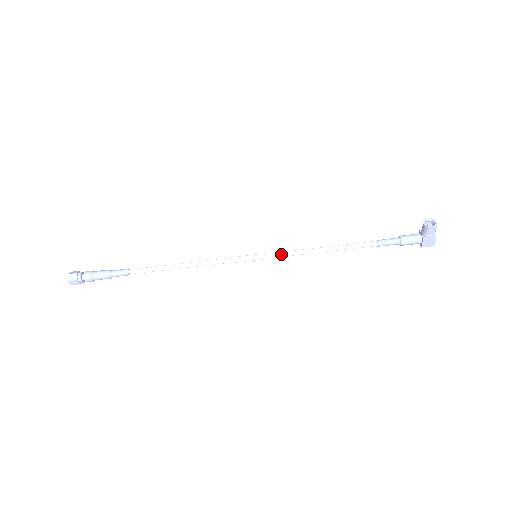
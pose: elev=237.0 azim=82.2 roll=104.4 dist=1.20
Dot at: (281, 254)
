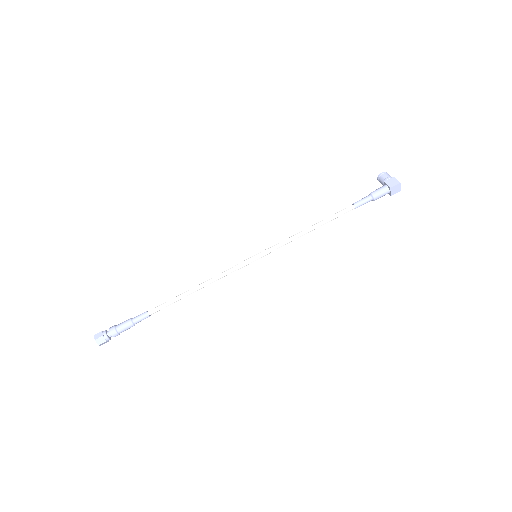
Dot at: (276, 245)
